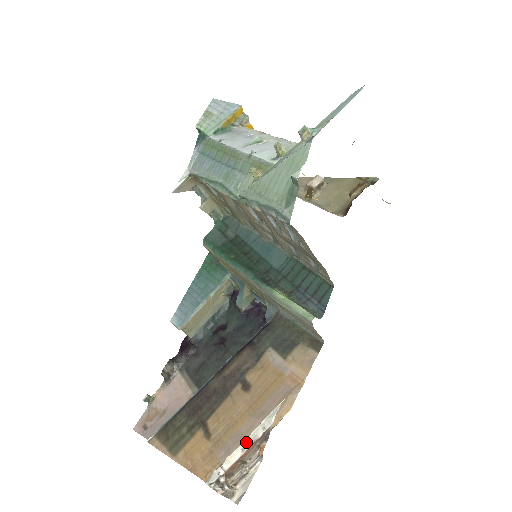
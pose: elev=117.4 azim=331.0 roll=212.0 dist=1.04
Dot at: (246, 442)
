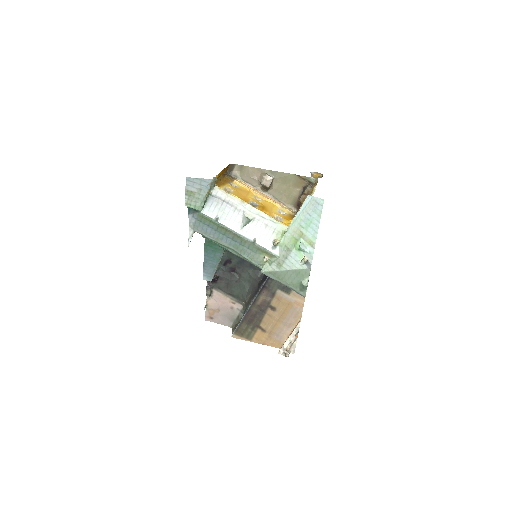
Dot at: (290, 338)
